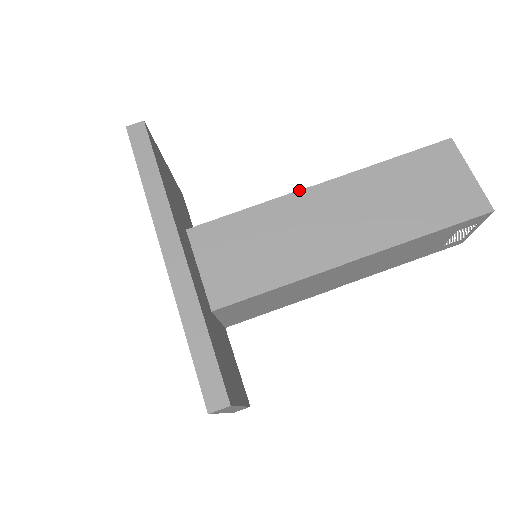
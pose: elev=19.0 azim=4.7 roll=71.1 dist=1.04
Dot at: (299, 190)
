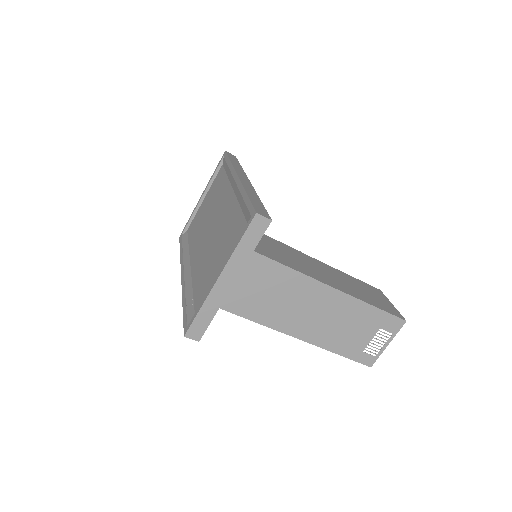
Dot at: occluded
